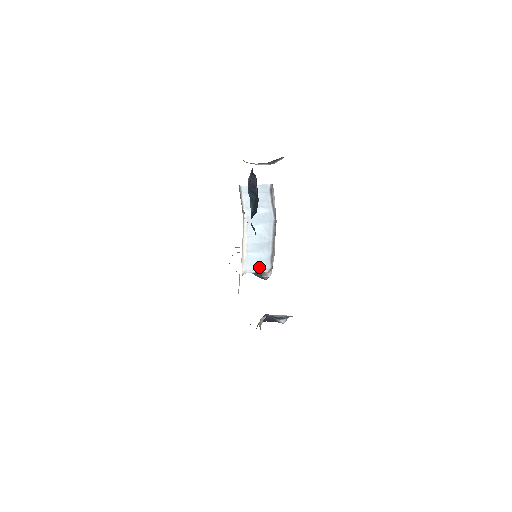
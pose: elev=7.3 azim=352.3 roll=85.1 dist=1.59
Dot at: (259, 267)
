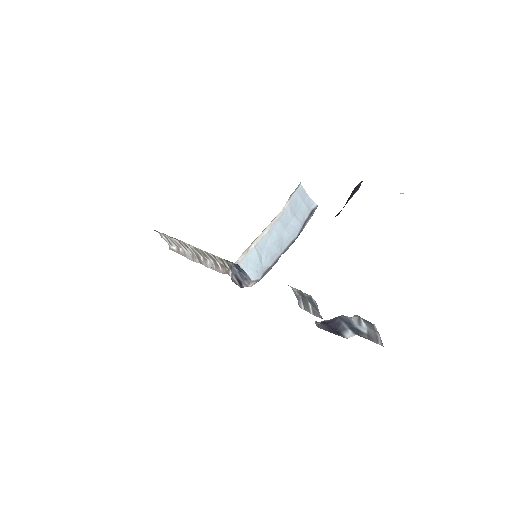
Dot at: (252, 269)
